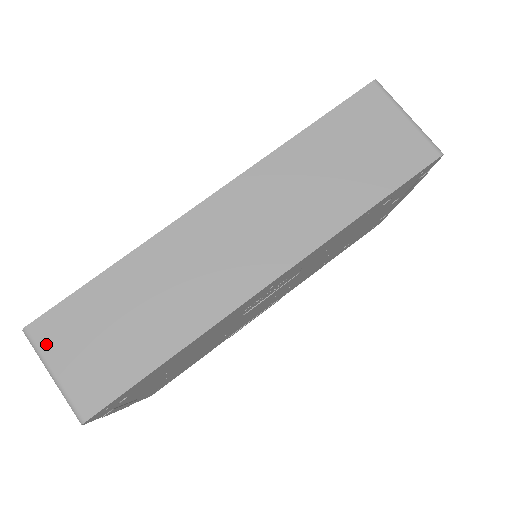
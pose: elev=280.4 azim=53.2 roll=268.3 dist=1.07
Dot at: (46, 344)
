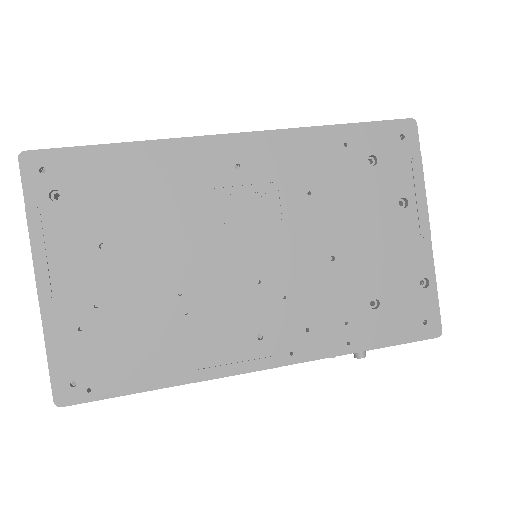
Dot at: occluded
